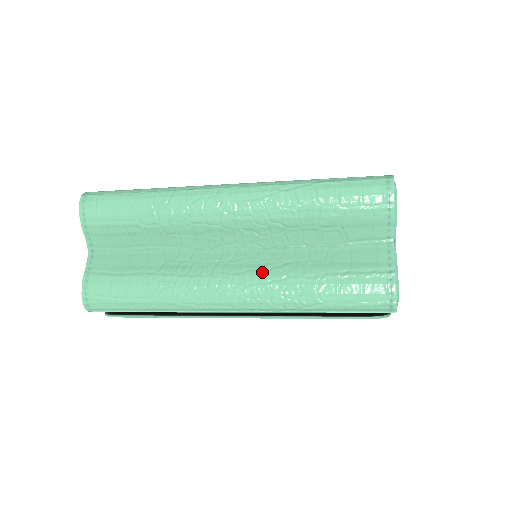
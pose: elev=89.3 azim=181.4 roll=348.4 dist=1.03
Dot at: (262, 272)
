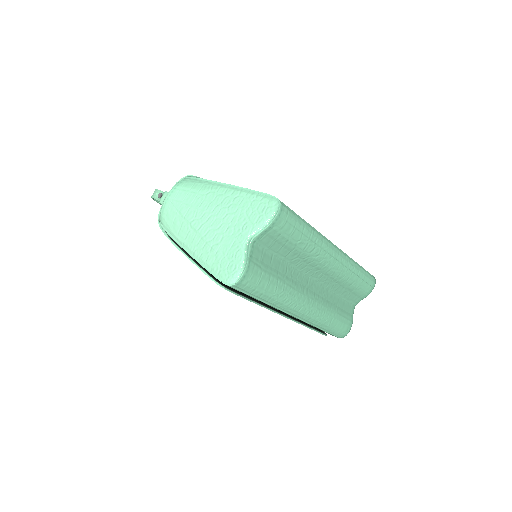
Dot at: (320, 302)
